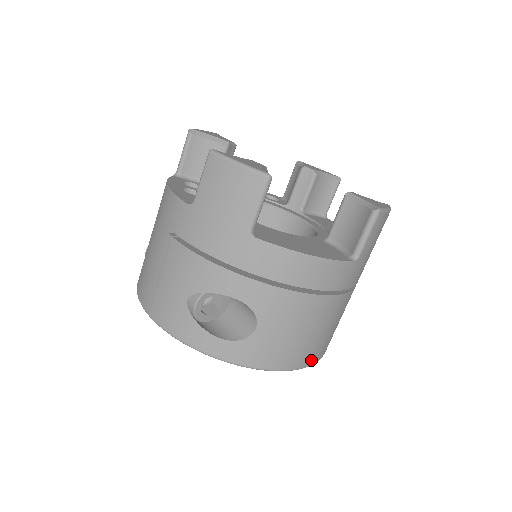
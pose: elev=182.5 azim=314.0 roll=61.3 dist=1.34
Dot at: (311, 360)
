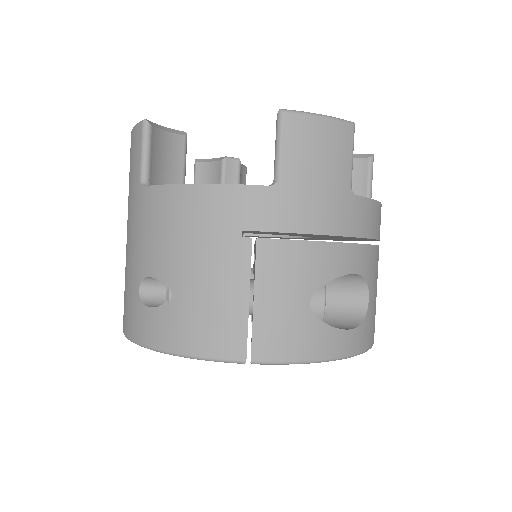
Dot at: occluded
